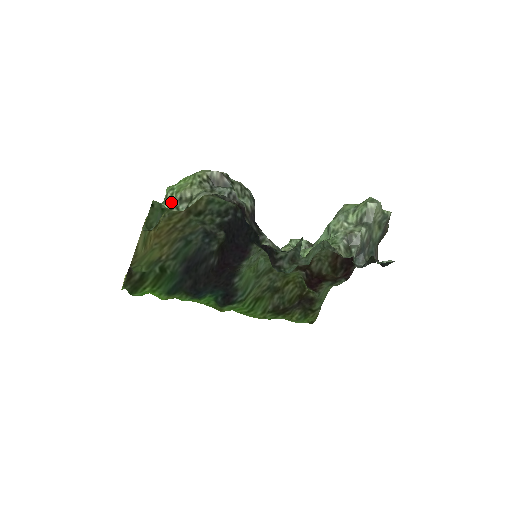
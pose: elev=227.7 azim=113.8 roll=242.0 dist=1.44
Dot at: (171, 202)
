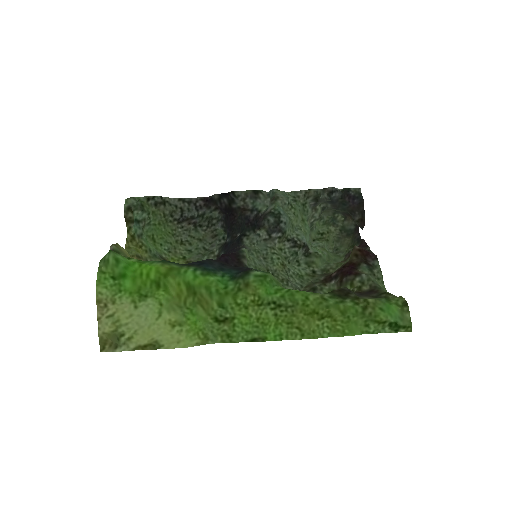
Dot at: (149, 216)
